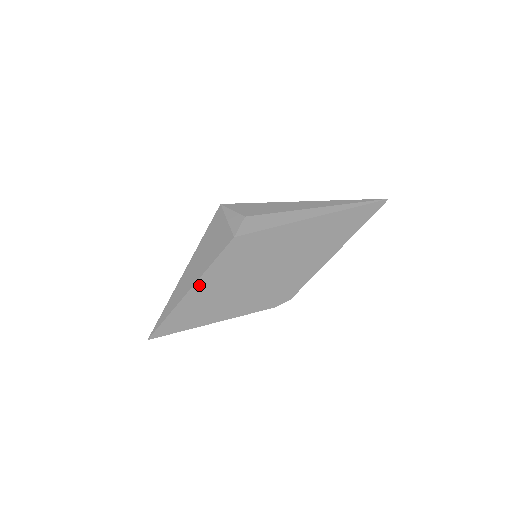
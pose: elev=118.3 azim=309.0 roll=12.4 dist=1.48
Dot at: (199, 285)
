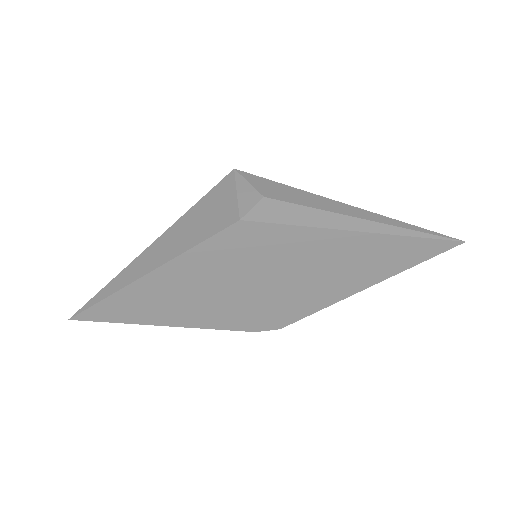
Dot at: (166, 270)
